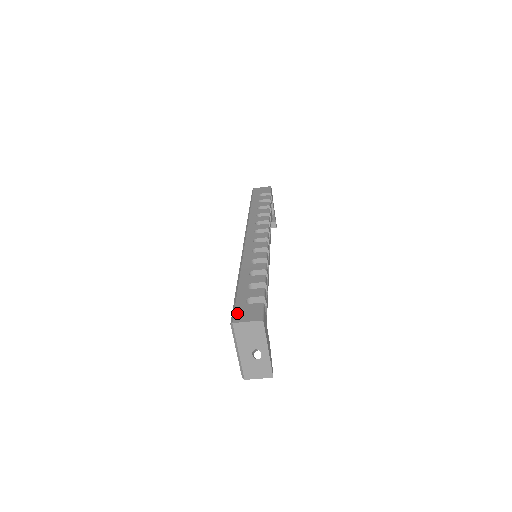
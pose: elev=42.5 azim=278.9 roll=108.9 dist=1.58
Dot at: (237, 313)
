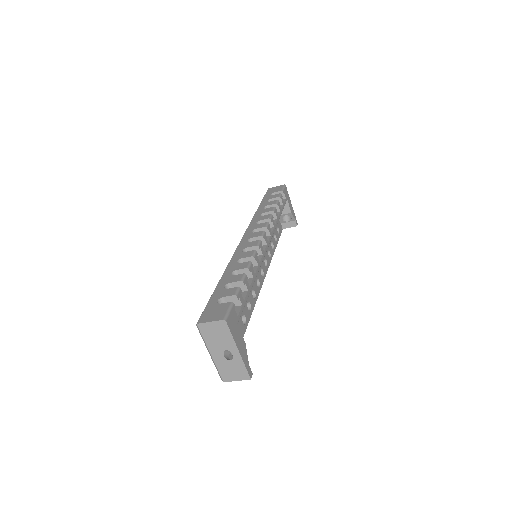
Dot at: (204, 314)
